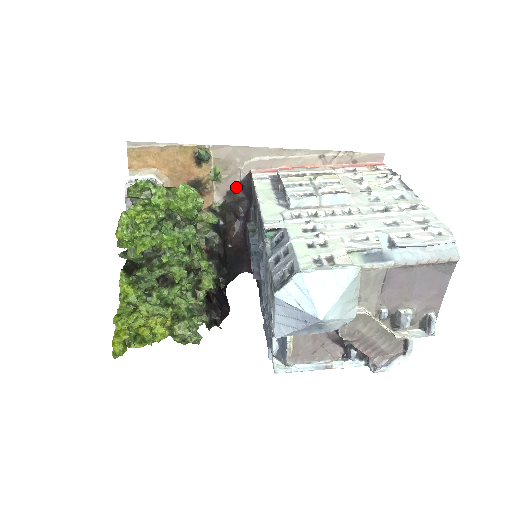
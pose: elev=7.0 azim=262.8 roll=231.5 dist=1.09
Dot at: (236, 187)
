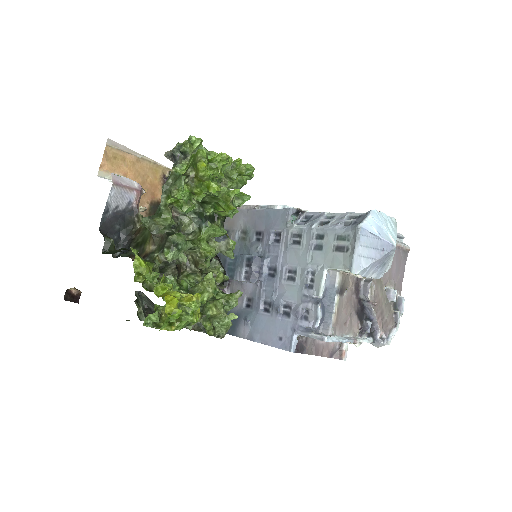
Dot at: occluded
